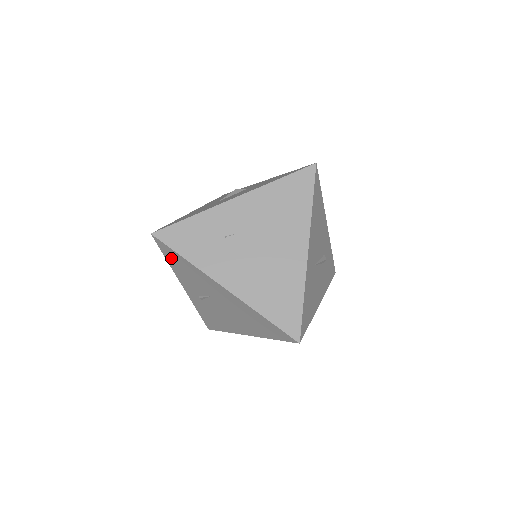
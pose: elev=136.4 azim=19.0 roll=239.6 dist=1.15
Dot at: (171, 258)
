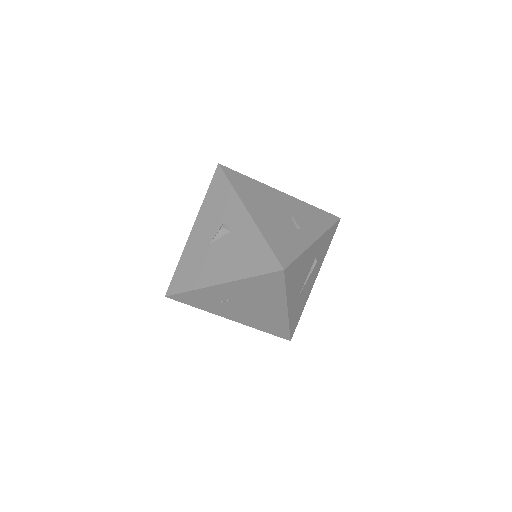
Dot at: occluded
